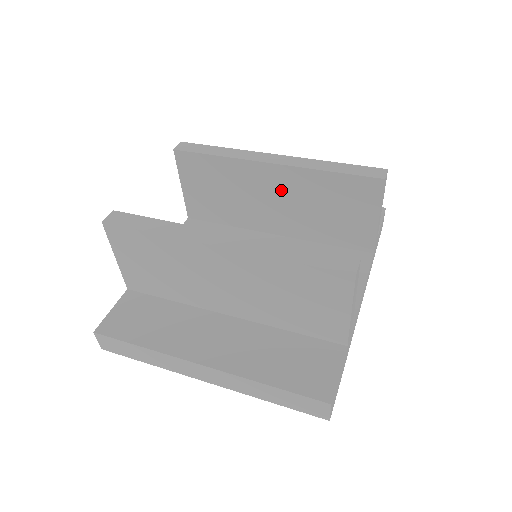
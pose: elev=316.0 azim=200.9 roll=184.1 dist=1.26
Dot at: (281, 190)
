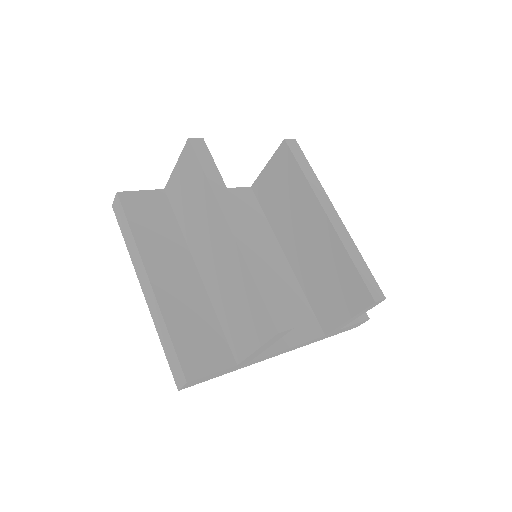
Dot at: (316, 236)
